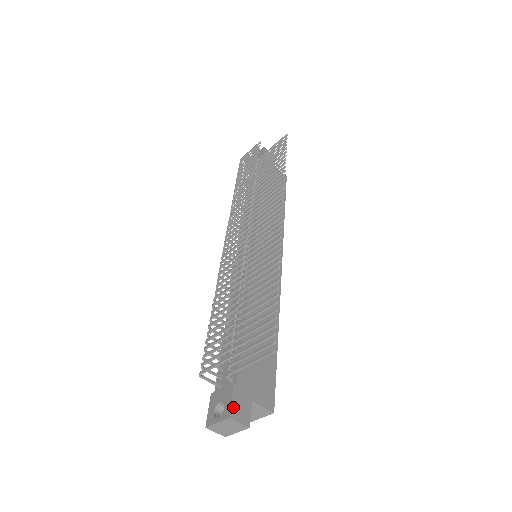
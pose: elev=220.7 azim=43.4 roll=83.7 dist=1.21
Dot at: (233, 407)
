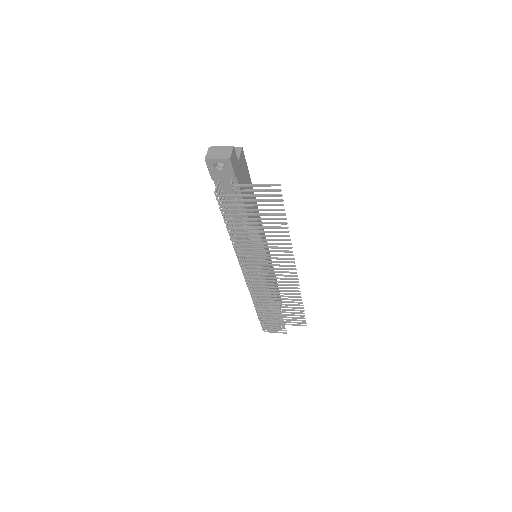
Dot at: occluded
